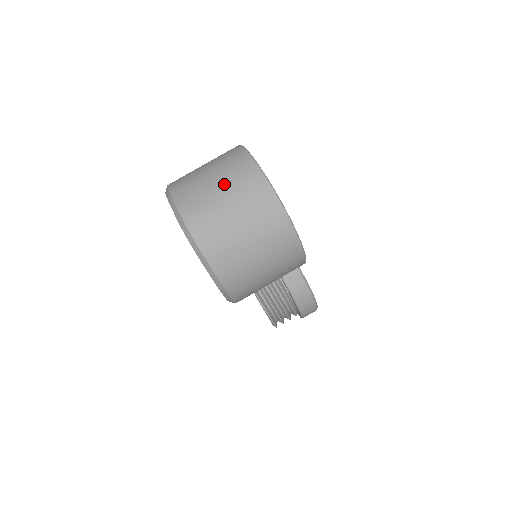
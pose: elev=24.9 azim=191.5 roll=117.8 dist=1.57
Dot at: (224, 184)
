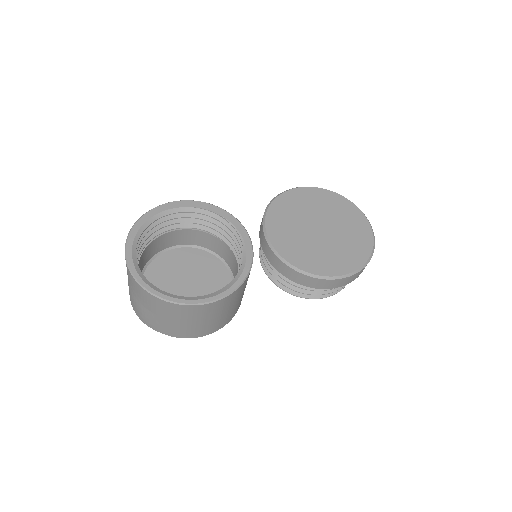
Dot at: occluded
